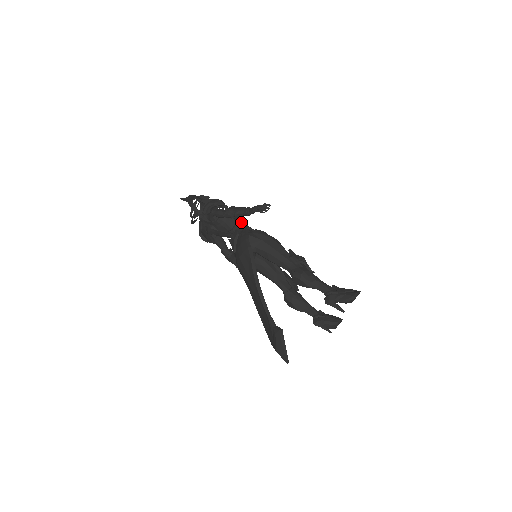
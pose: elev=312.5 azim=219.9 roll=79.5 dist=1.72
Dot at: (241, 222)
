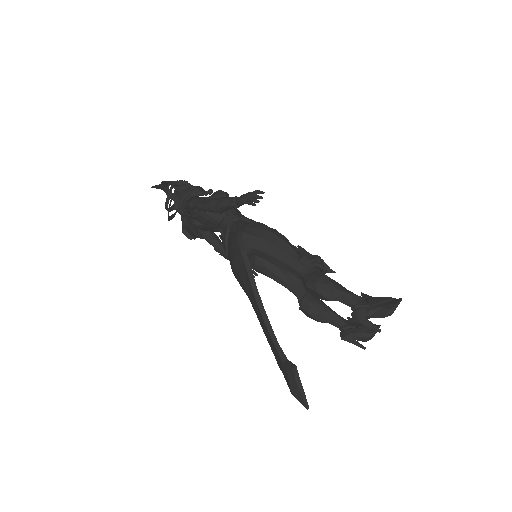
Dot at: (232, 211)
